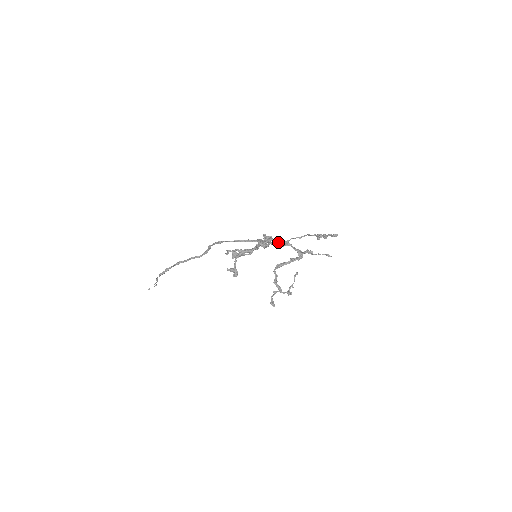
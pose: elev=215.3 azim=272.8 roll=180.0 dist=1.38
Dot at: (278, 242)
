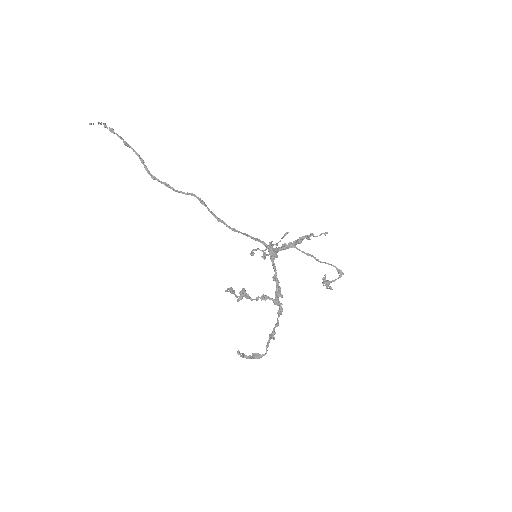
Dot at: occluded
